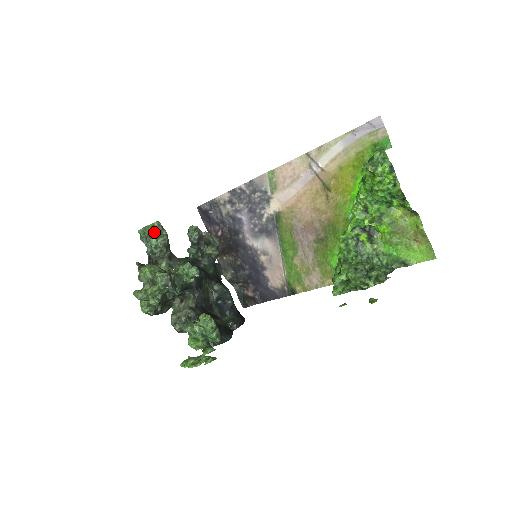
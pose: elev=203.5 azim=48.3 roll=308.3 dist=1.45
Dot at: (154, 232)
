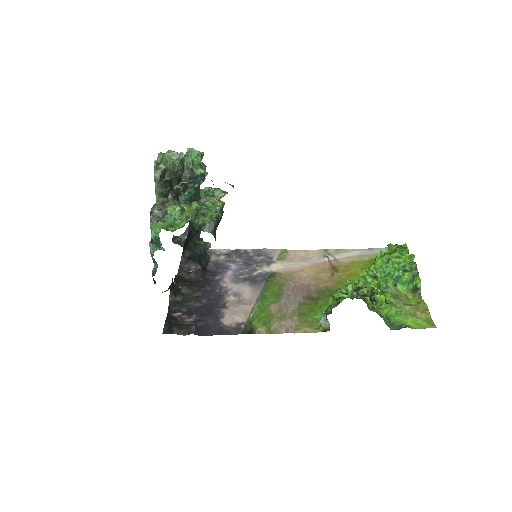
Dot at: occluded
